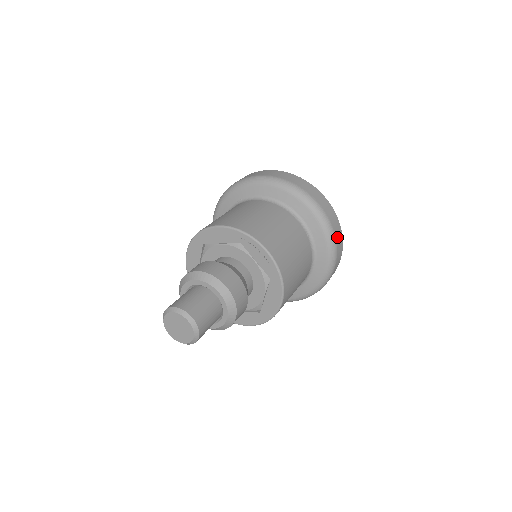
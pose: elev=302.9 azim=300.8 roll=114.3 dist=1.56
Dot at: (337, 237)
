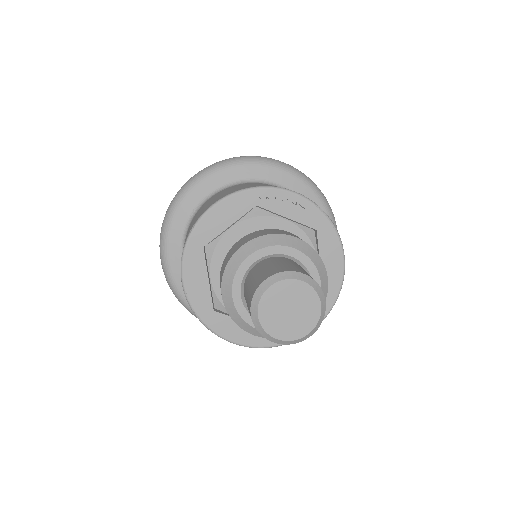
Dot at: occluded
